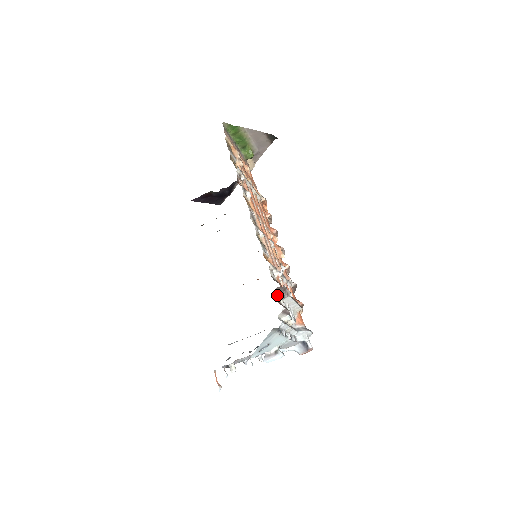
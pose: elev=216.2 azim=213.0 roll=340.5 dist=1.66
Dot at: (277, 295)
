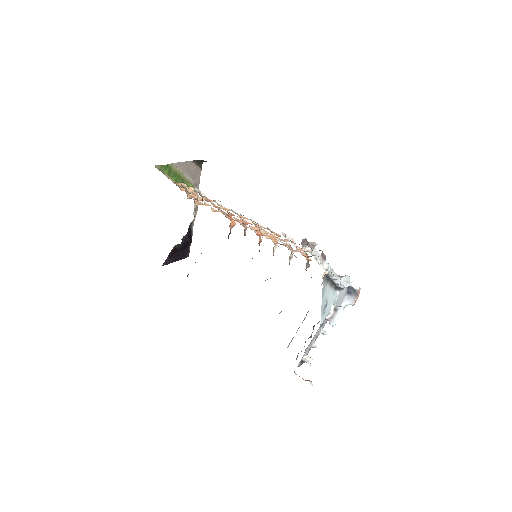
Dot at: occluded
